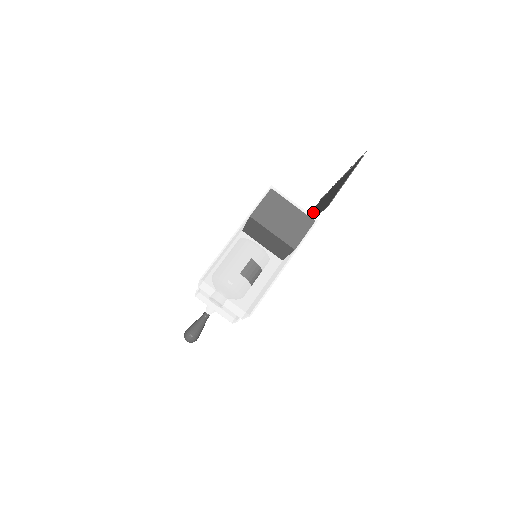
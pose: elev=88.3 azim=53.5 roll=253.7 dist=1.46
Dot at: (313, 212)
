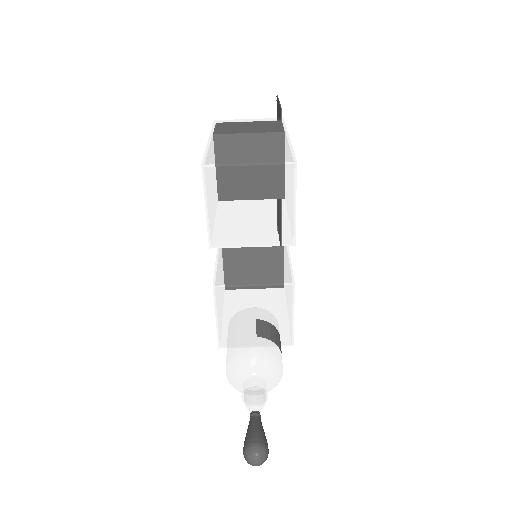
Dot at: occluded
